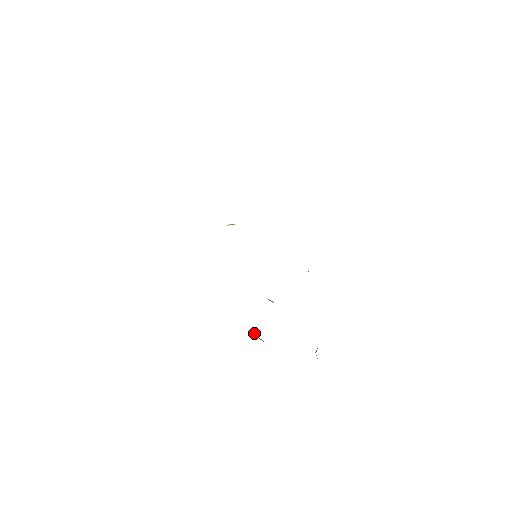
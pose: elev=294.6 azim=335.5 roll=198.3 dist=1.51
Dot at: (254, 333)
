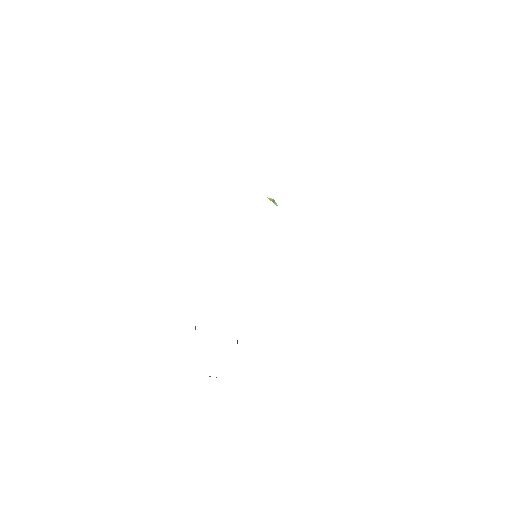
Dot at: occluded
